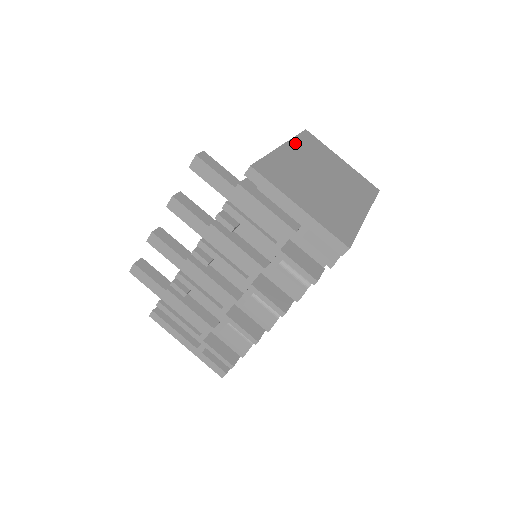
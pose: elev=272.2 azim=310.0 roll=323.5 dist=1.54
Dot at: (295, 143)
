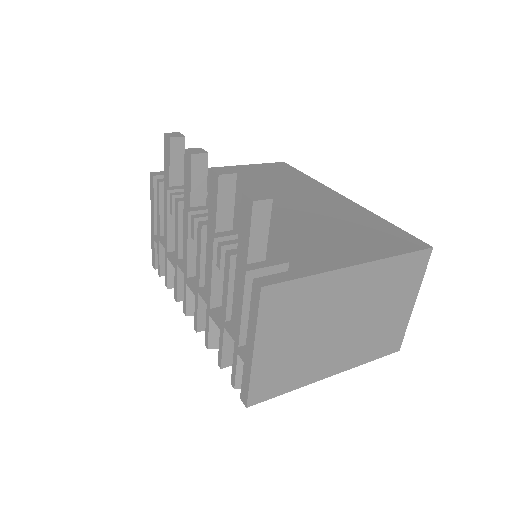
Dot at: (382, 266)
